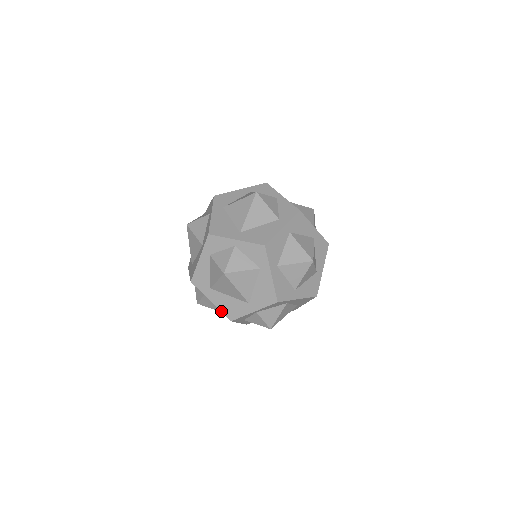
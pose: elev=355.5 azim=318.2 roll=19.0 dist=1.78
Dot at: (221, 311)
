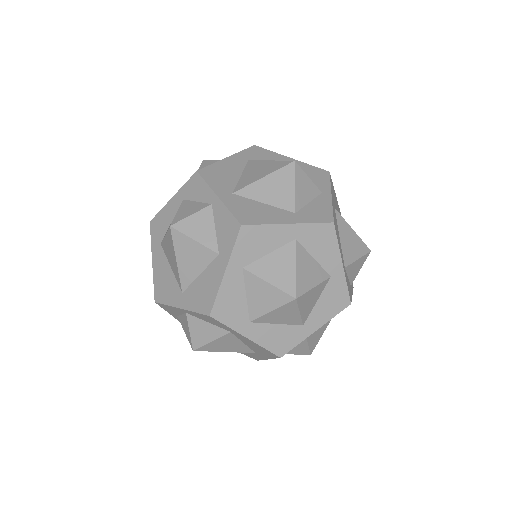
Dot at: occluded
